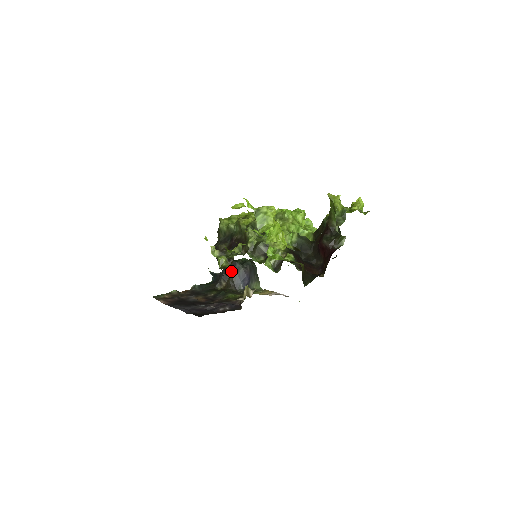
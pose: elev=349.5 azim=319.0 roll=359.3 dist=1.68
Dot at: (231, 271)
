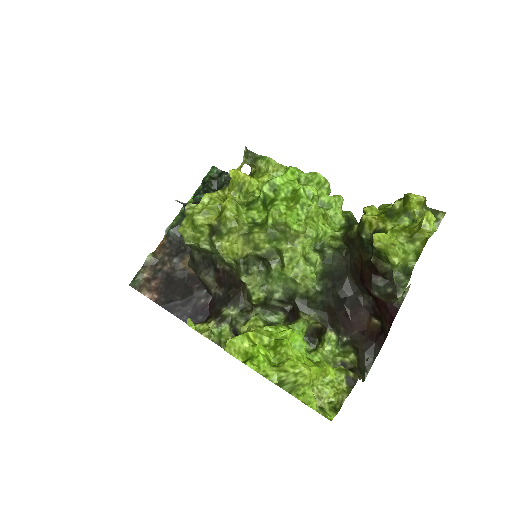
Dot at: occluded
